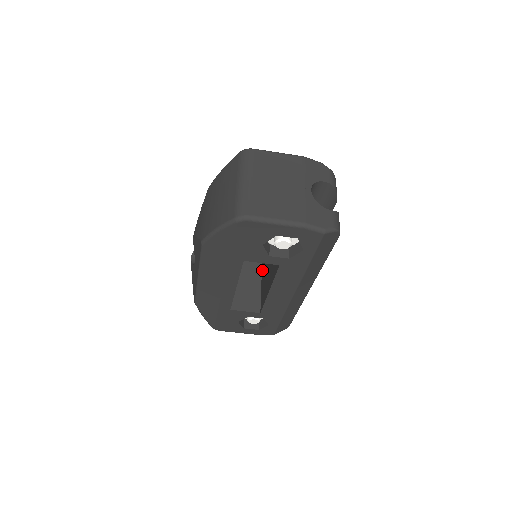
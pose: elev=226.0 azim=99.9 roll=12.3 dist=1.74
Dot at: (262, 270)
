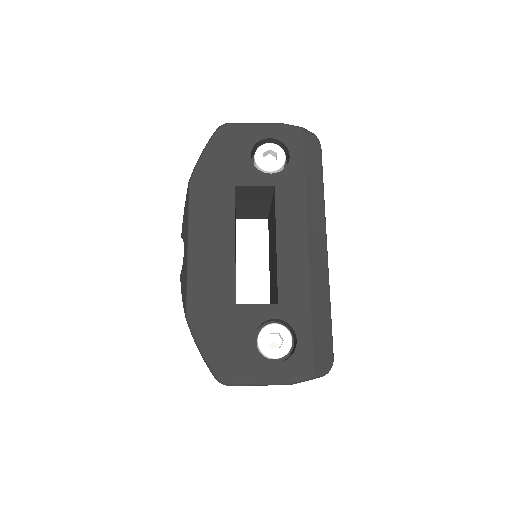
Dot at: occluded
